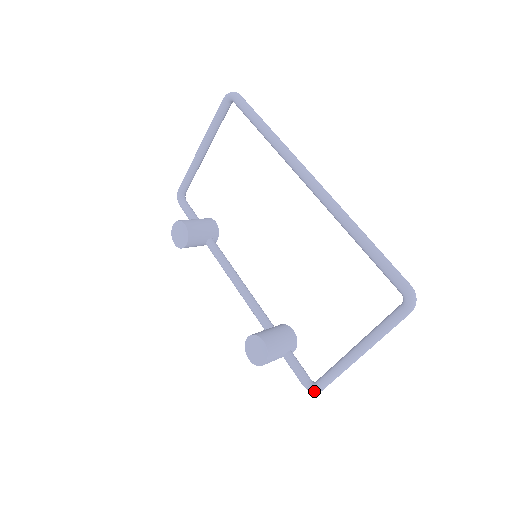
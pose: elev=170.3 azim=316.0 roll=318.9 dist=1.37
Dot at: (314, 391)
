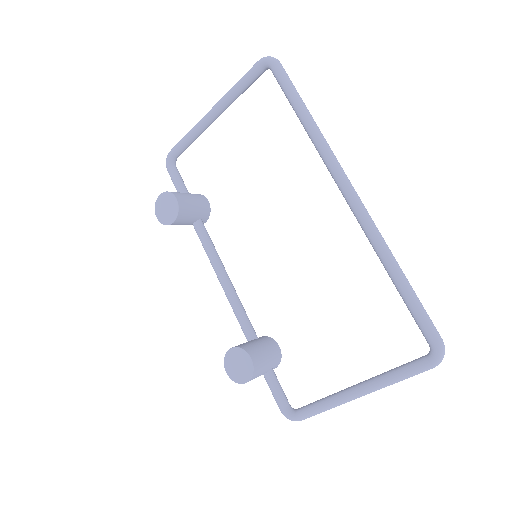
Dot at: (293, 419)
